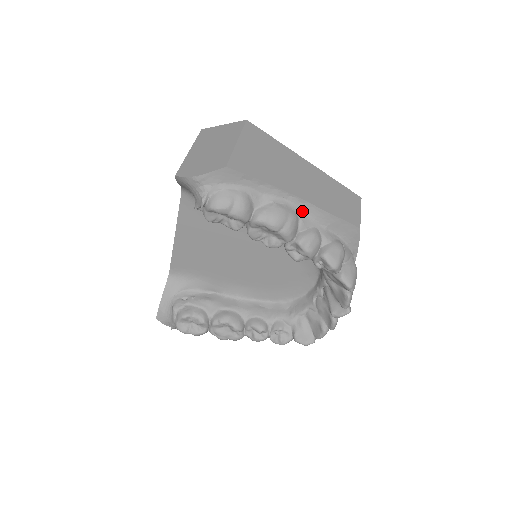
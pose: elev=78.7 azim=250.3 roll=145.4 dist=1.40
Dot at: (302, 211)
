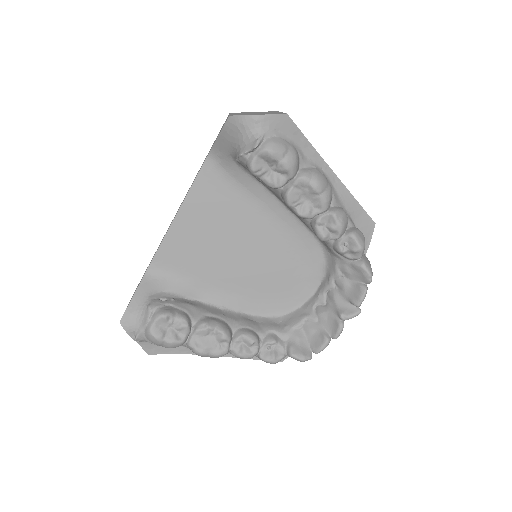
Dot at: (334, 188)
